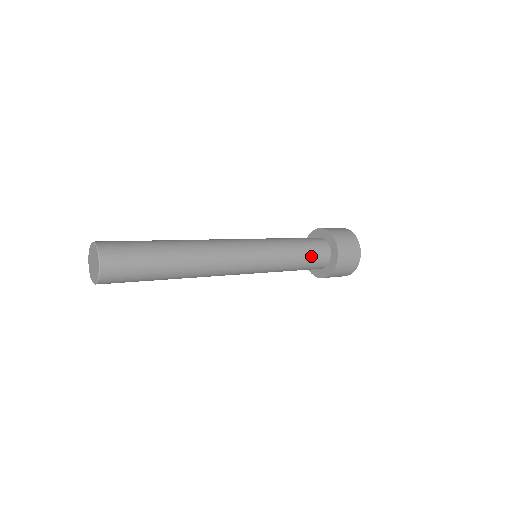
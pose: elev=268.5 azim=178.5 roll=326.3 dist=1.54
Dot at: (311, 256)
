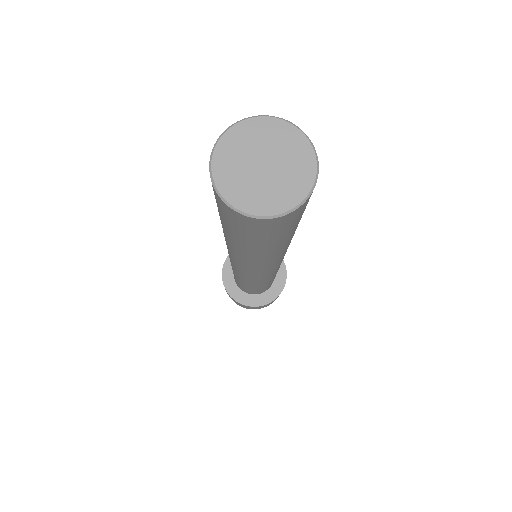
Dot at: occluded
